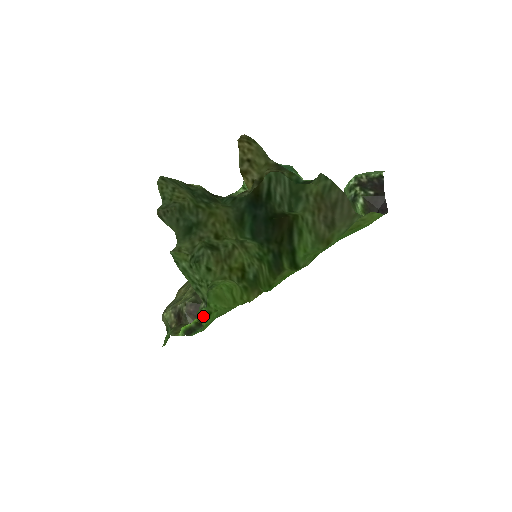
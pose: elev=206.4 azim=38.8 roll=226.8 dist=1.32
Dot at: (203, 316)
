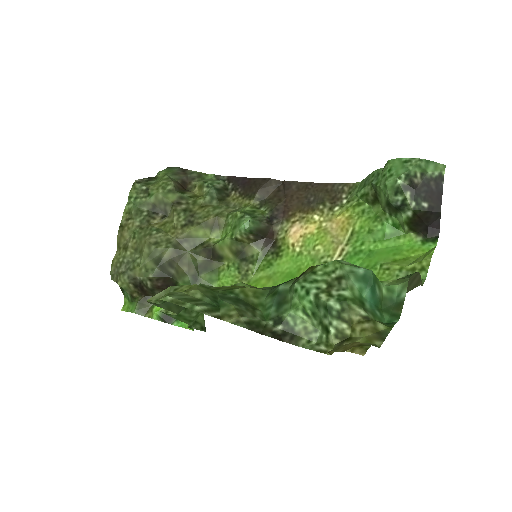
Dot at: occluded
